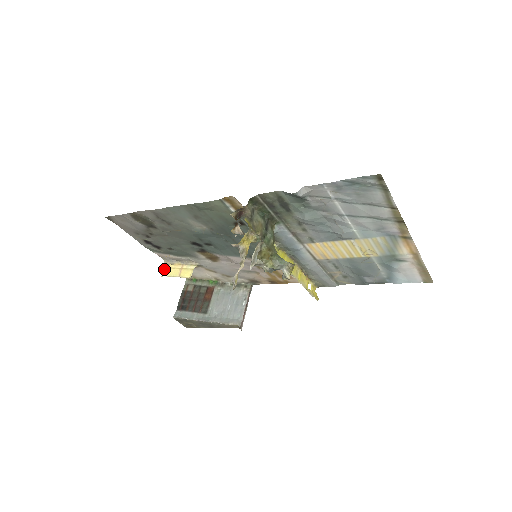
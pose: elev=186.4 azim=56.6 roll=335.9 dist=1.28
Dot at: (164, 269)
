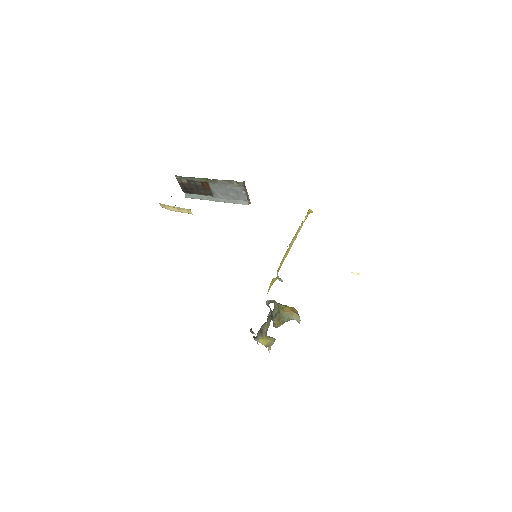
Dot at: (160, 205)
